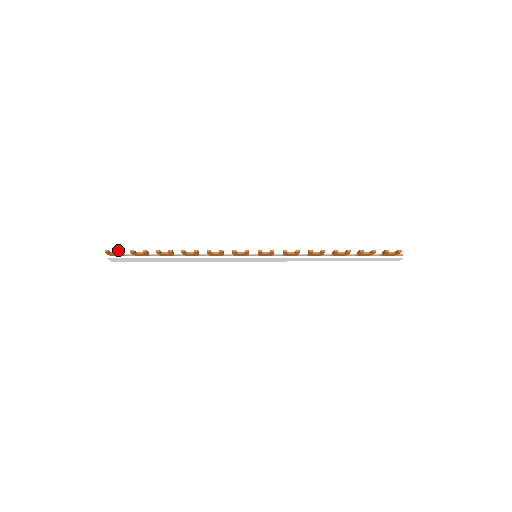
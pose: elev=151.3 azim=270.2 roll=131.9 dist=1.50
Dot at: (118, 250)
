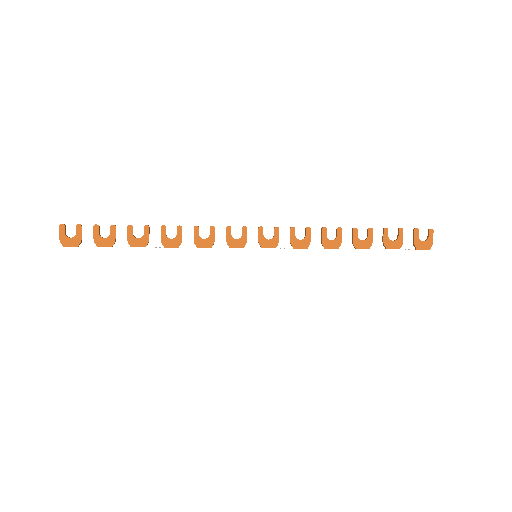
Dot at: (79, 224)
